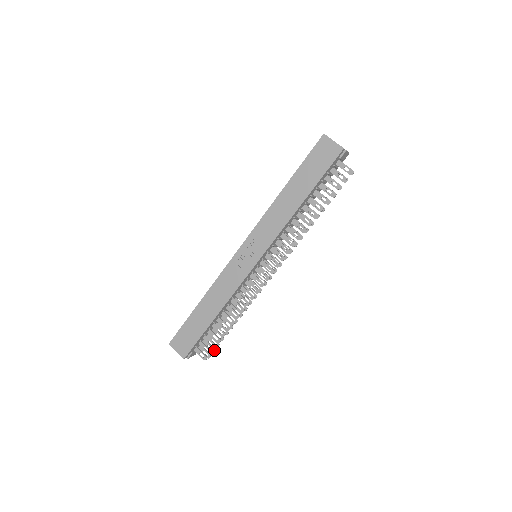
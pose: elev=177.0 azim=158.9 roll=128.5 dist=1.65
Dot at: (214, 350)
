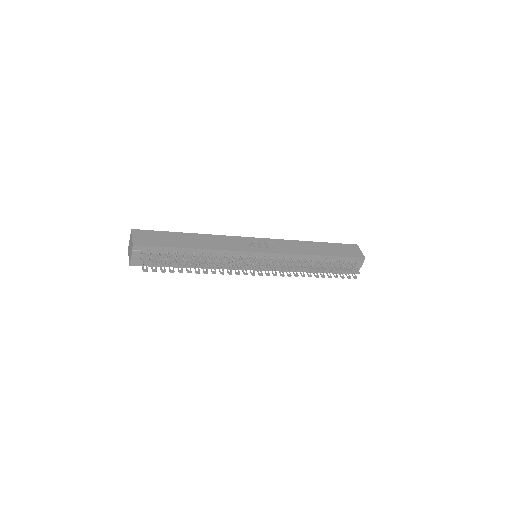
Dot at: (156, 271)
